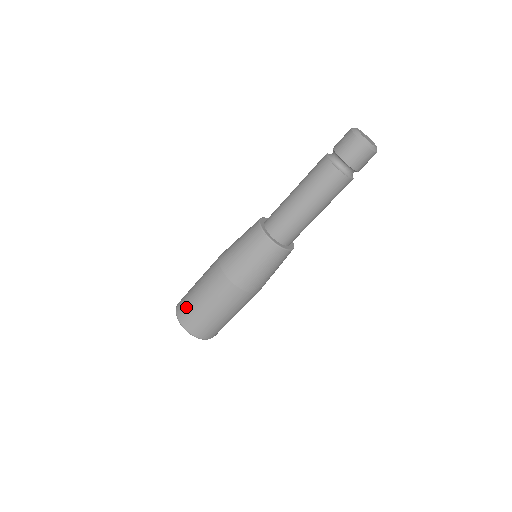
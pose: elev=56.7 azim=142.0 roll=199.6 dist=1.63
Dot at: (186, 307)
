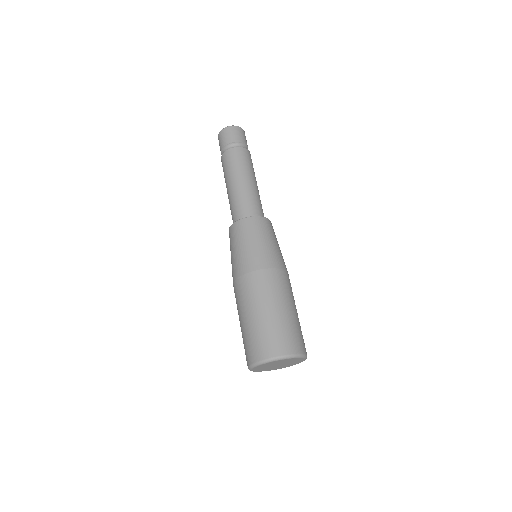
Dot at: (254, 342)
